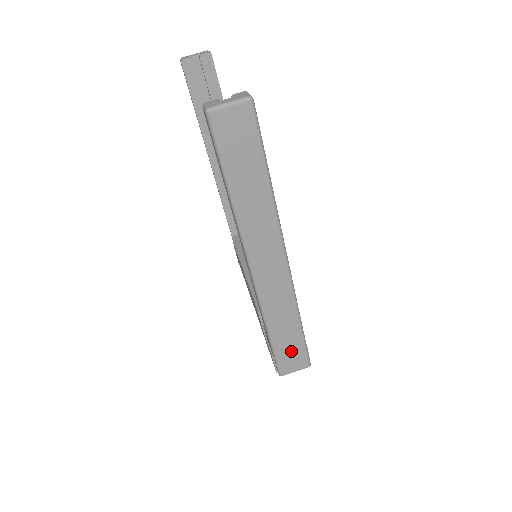
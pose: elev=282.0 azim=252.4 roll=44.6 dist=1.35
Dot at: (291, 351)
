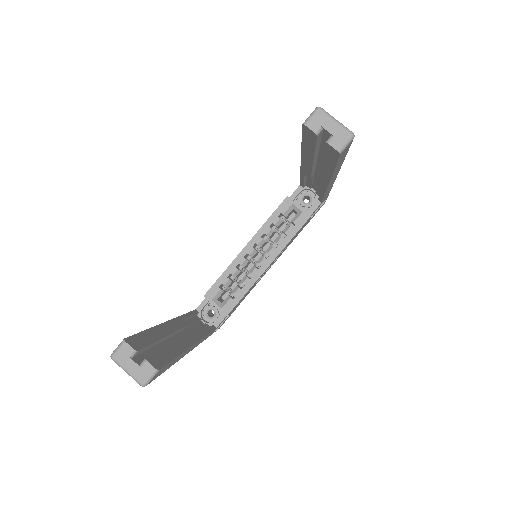
Dot at: occluded
